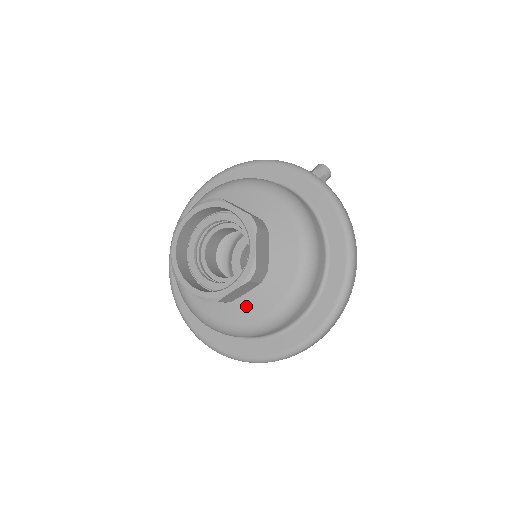
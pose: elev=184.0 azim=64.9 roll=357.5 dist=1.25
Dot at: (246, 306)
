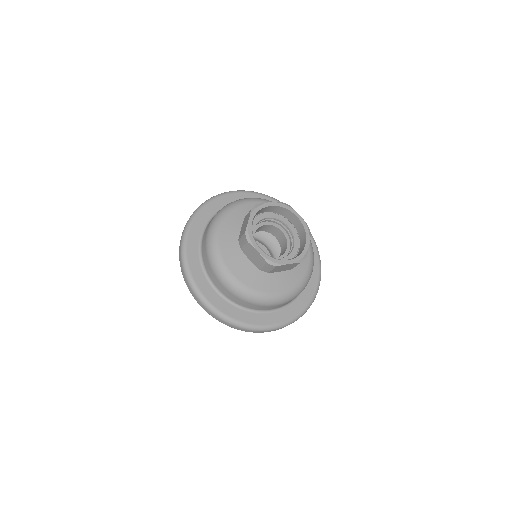
Dot at: (269, 281)
